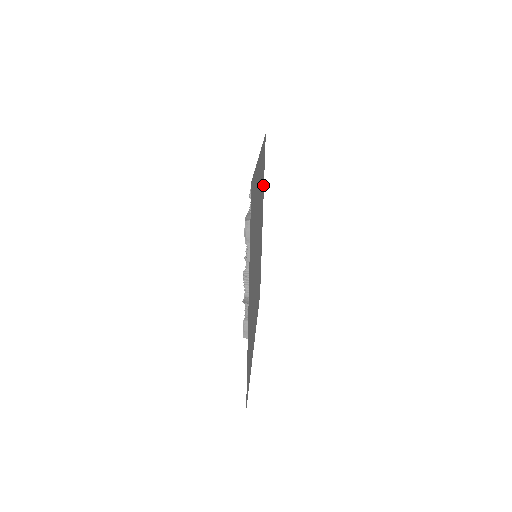
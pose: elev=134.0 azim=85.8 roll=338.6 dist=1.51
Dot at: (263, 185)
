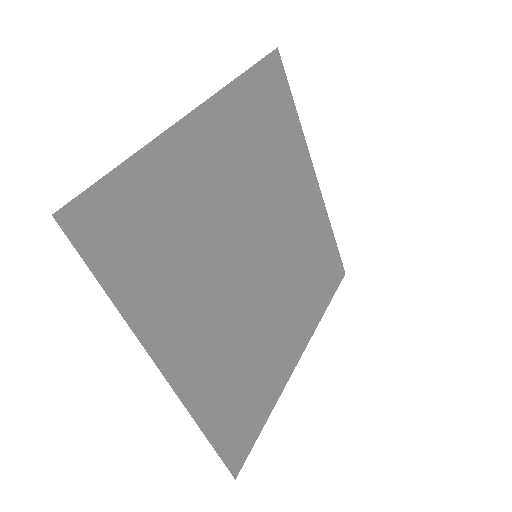
Dot at: (293, 130)
